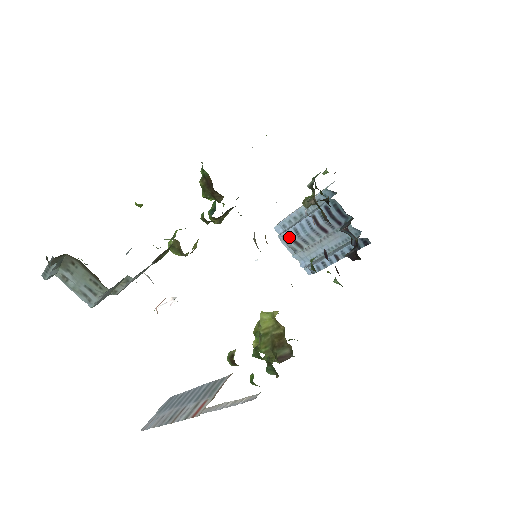
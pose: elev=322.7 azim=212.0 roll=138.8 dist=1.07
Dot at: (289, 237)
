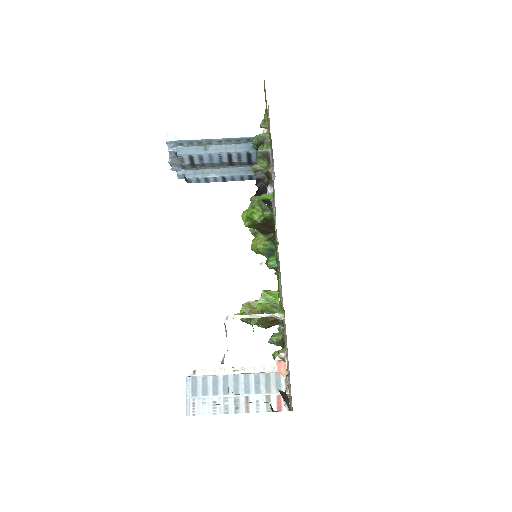
Dot at: (188, 160)
